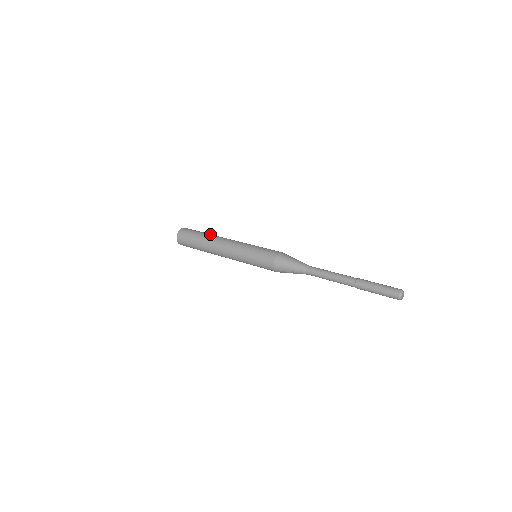
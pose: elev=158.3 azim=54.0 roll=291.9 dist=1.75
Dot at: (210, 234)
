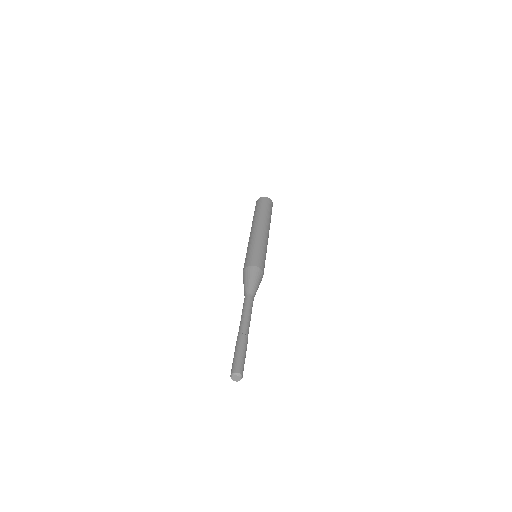
Dot at: (268, 217)
